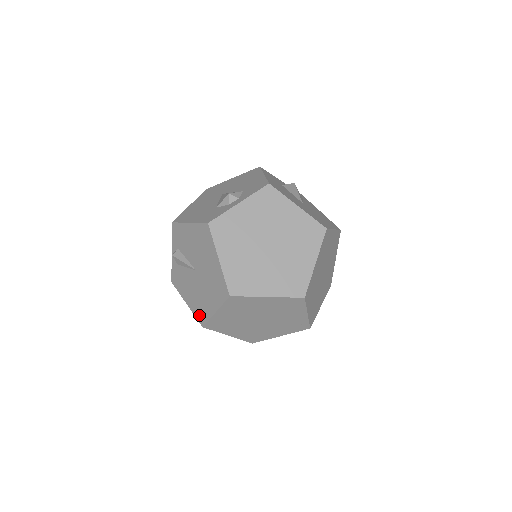
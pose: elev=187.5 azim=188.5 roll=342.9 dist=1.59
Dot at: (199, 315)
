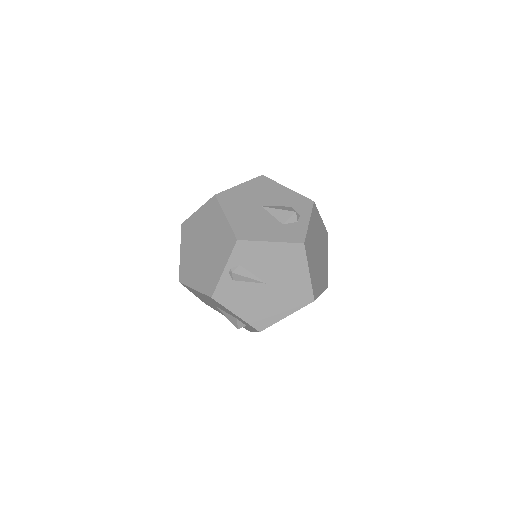
Dot at: (258, 323)
